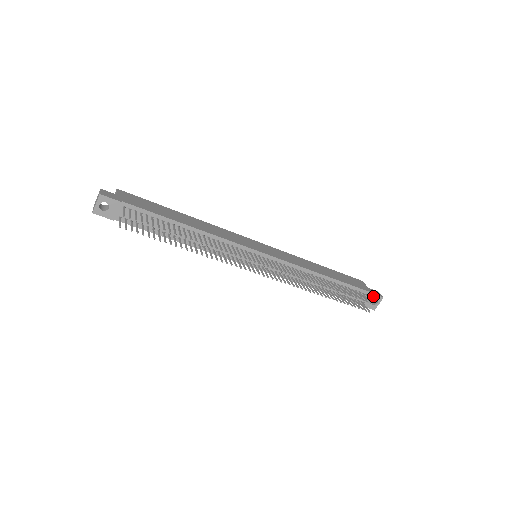
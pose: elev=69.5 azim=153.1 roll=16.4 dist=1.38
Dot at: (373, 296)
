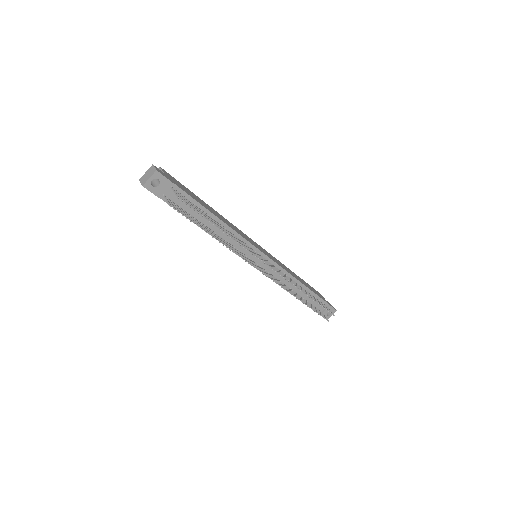
Dot at: (330, 308)
